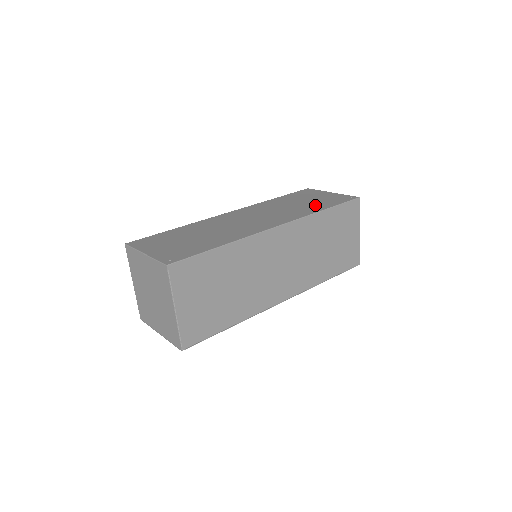
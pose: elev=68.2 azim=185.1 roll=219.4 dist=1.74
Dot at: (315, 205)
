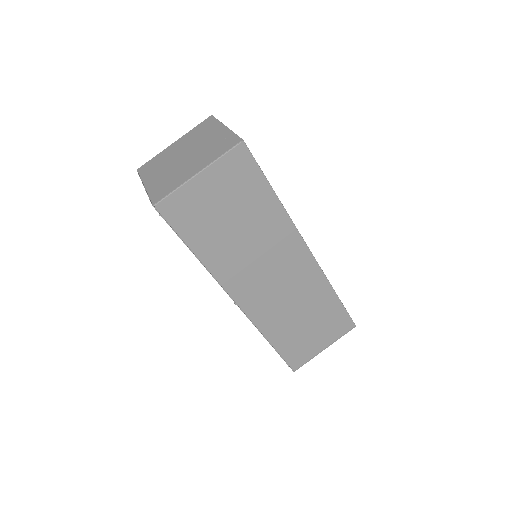
Dot at: occluded
